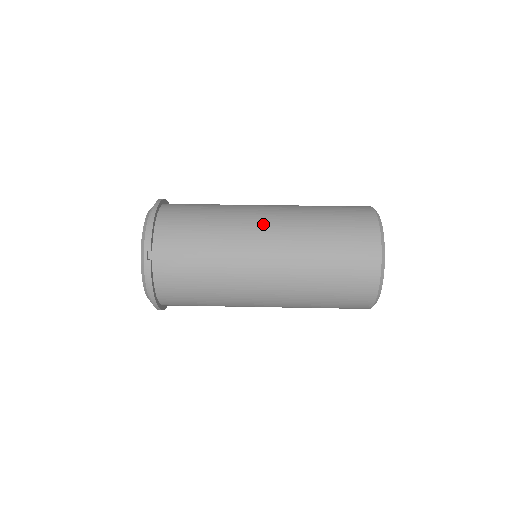
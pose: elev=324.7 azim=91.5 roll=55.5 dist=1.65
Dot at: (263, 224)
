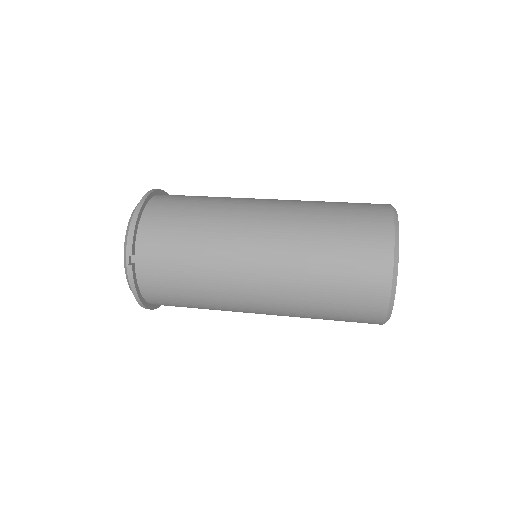
Dot at: (256, 228)
